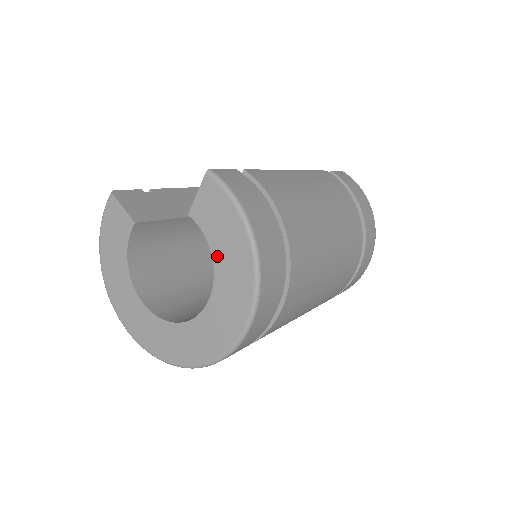
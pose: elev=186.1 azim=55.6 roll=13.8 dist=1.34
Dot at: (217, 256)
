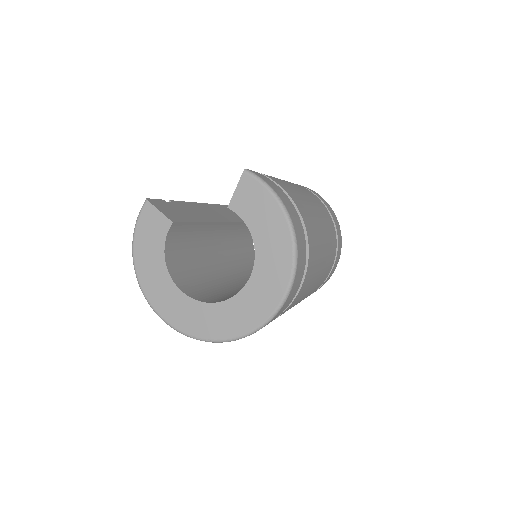
Dot at: (257, 237)
